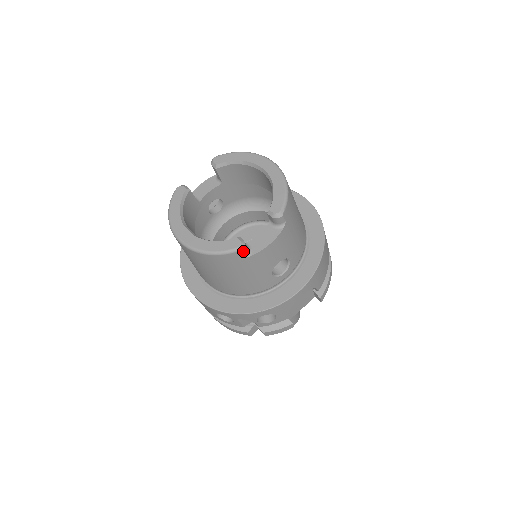
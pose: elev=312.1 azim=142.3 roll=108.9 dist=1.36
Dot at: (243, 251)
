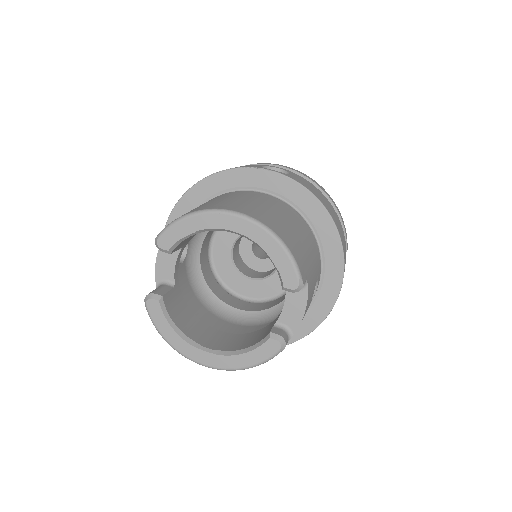
Dot at: occluded
